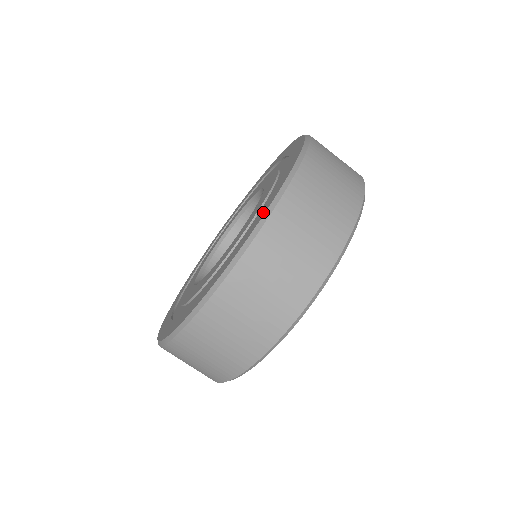
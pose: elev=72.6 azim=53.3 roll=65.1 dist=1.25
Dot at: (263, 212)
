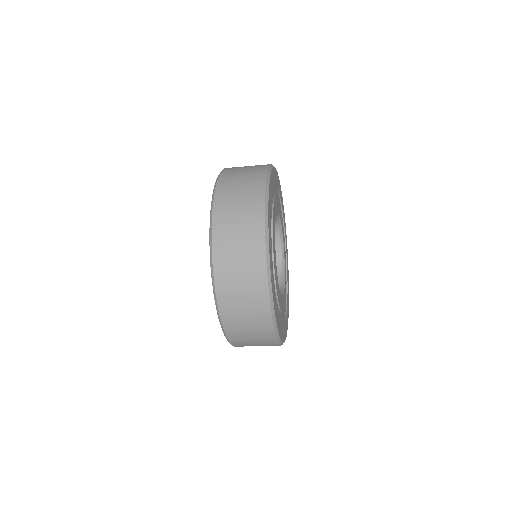
Dot at: occluded
